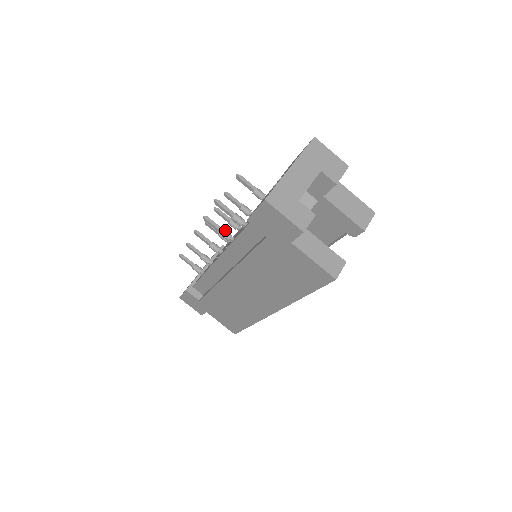
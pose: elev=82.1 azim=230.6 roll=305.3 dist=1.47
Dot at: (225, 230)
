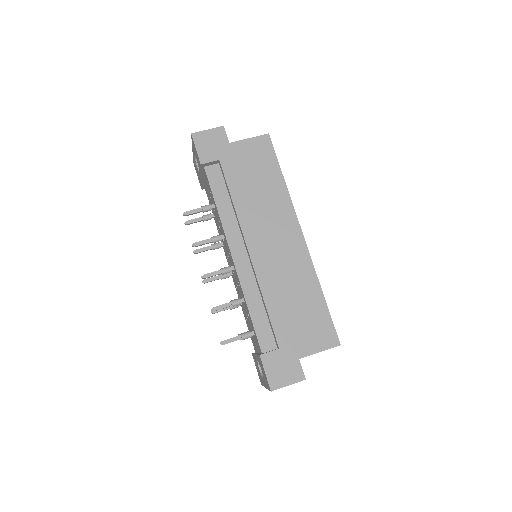
Dot at: (213, 237)
